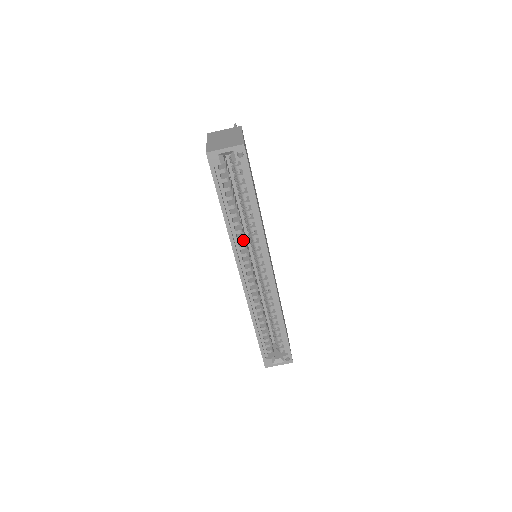
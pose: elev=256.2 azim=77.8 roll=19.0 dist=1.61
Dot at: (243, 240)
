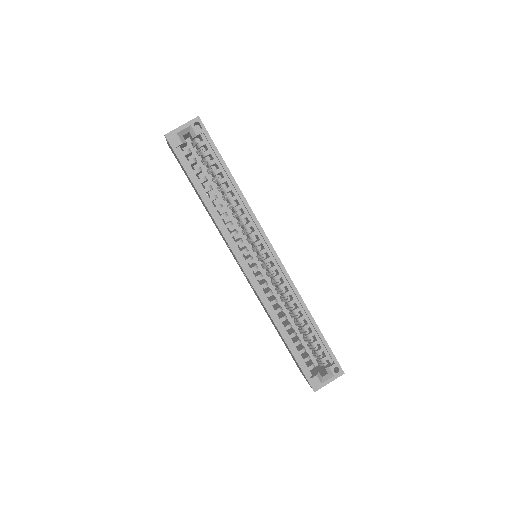
Dot at: occluded
